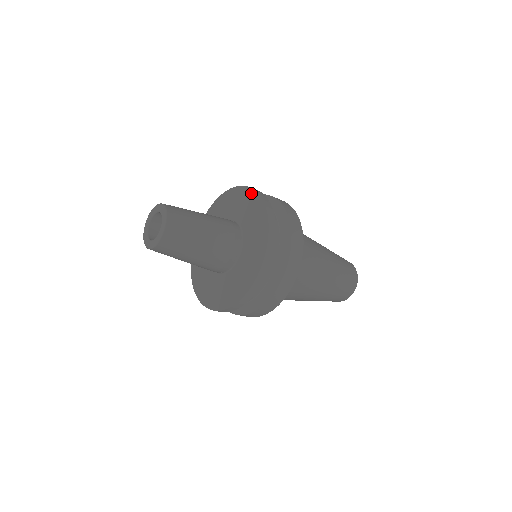
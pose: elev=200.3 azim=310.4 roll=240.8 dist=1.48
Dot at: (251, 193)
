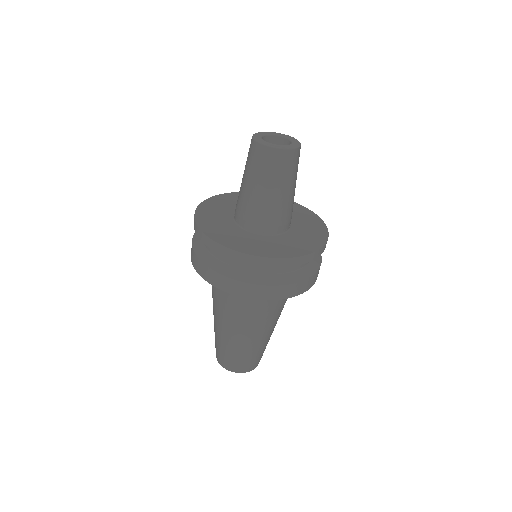
Dot at: occluded
